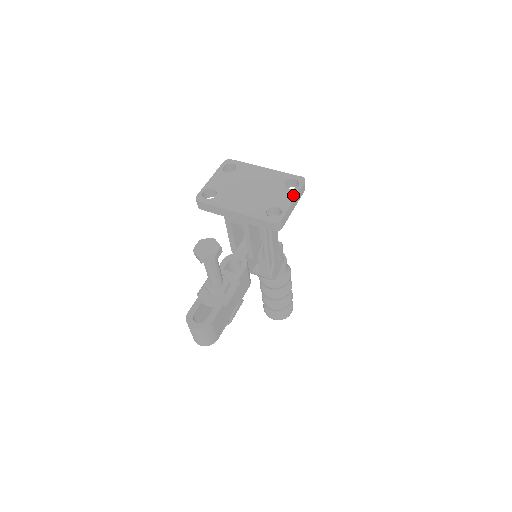
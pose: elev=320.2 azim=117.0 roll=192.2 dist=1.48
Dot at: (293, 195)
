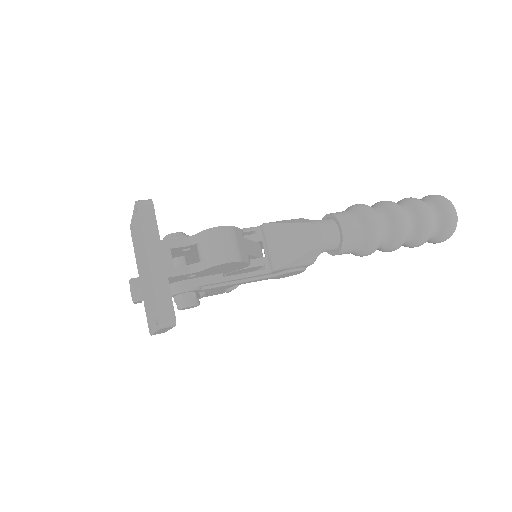
Dot at: (155, 327)
